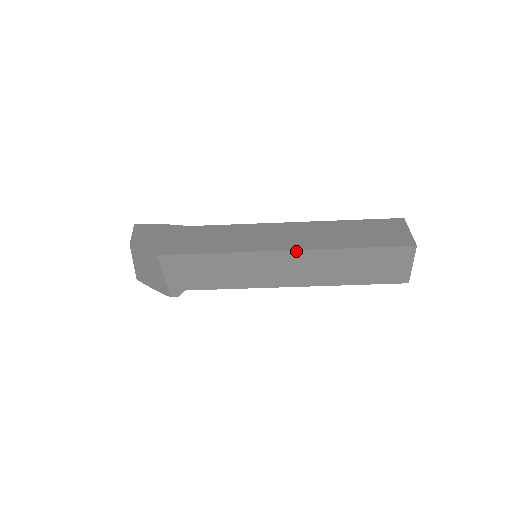
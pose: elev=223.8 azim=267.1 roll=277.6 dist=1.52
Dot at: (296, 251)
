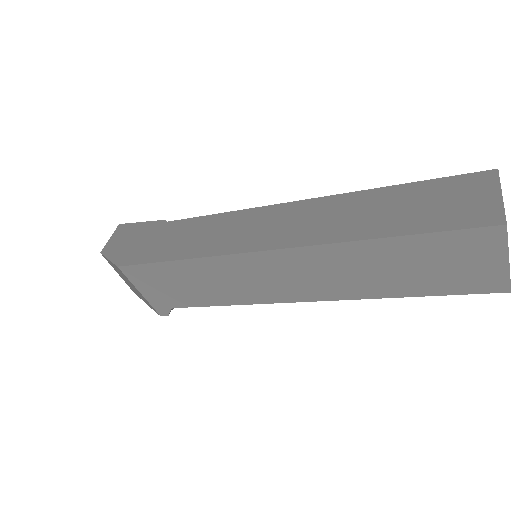
Dot at: (286, 250)
